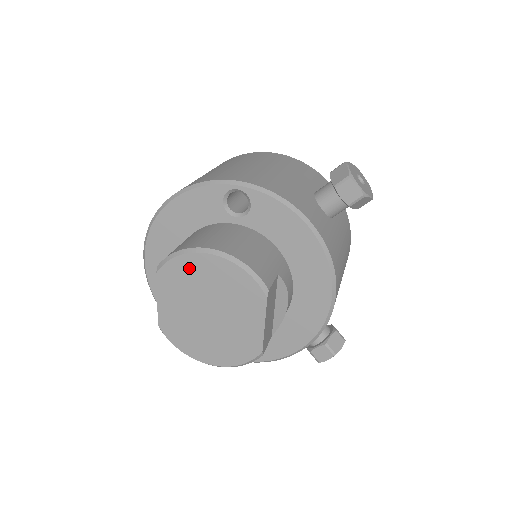
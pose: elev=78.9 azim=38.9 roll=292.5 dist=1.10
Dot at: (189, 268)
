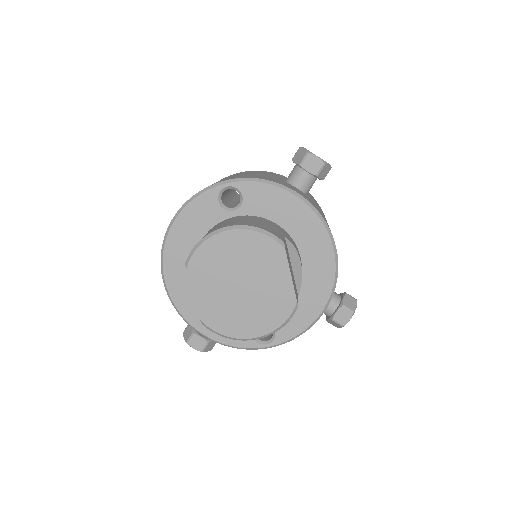
Dot at: (213, 251)
